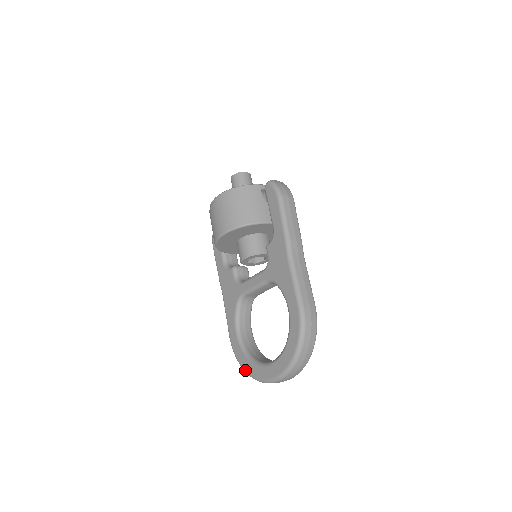
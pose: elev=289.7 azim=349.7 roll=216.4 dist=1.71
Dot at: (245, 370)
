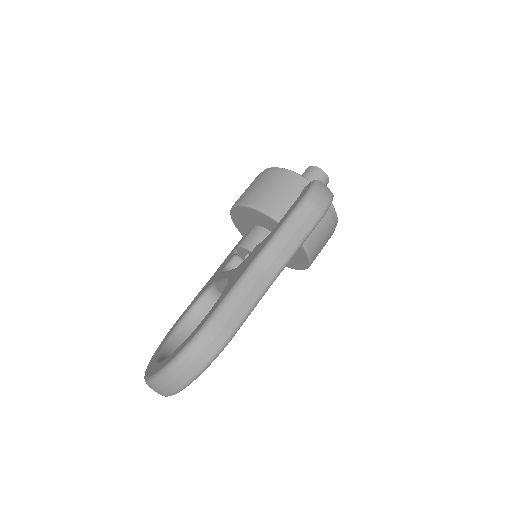
Dot at: (153, 355)
